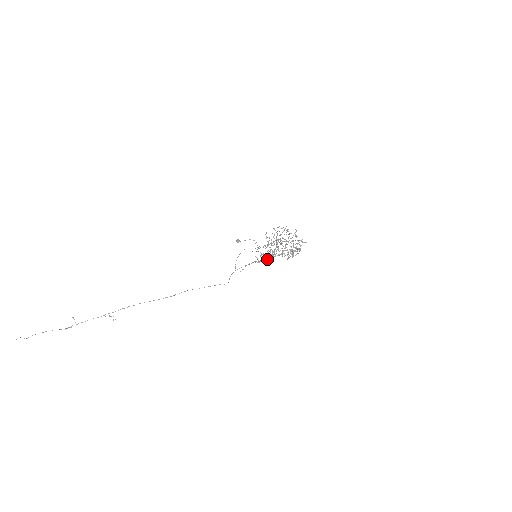
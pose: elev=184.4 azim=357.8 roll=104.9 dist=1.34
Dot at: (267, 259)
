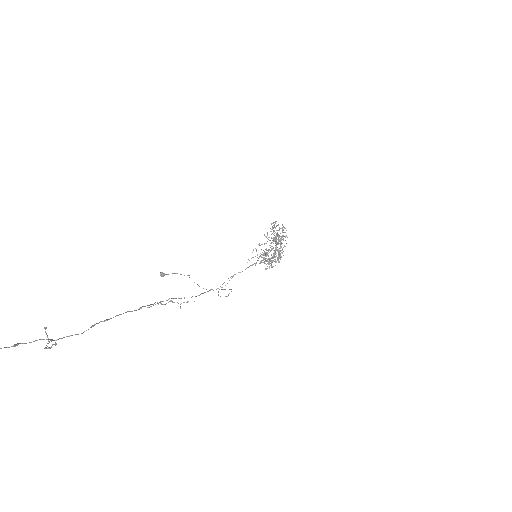
Dot at: (270, 258)
